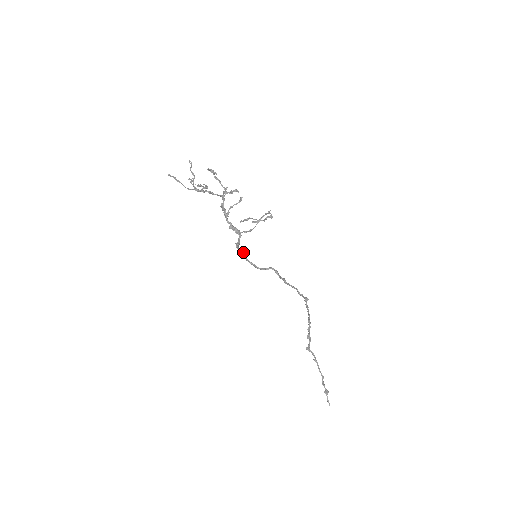
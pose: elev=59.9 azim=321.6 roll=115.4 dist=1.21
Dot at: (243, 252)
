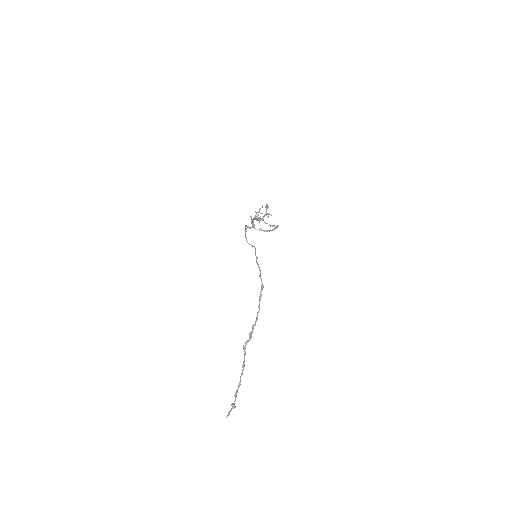
Dot at: (246, 230)
